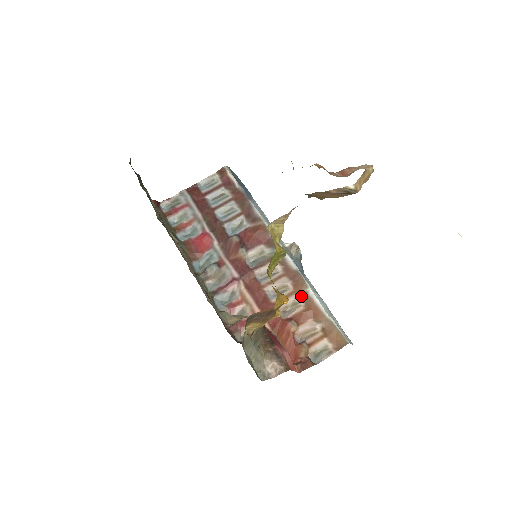
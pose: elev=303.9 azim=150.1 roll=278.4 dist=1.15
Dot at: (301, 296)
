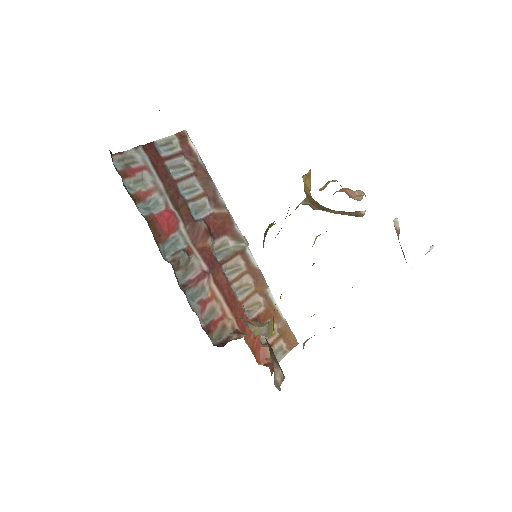
Dot at: (262, 296)
